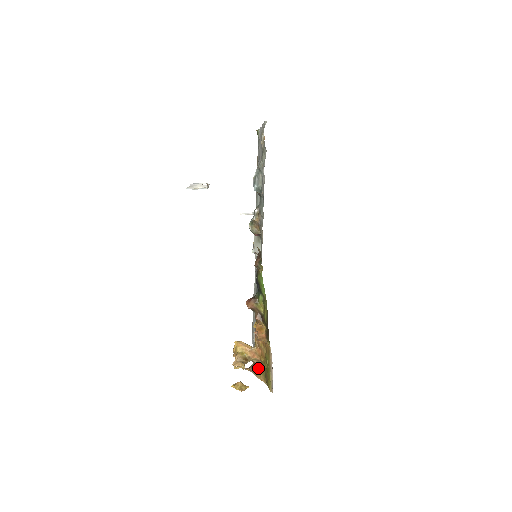
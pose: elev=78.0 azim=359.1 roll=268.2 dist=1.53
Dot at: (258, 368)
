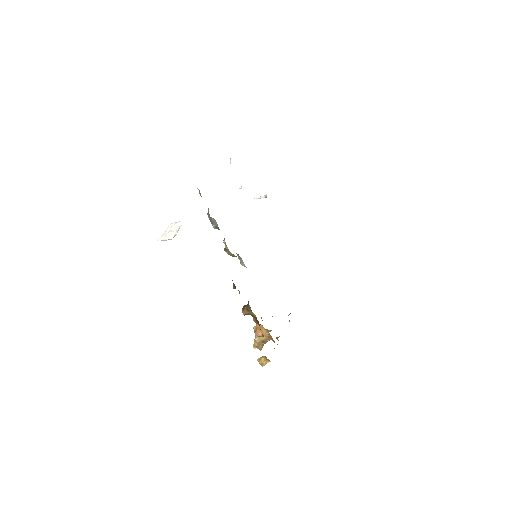
Dot at: occluded
